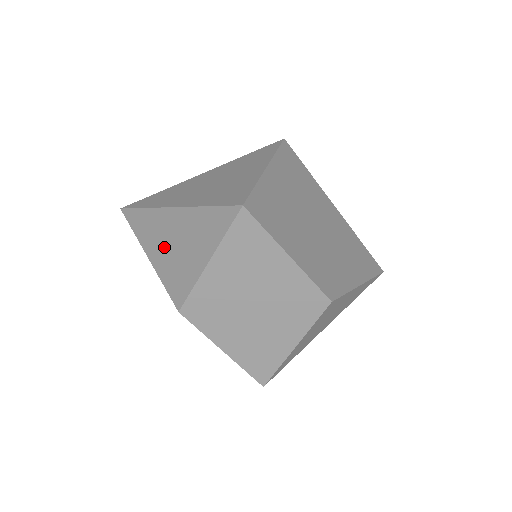
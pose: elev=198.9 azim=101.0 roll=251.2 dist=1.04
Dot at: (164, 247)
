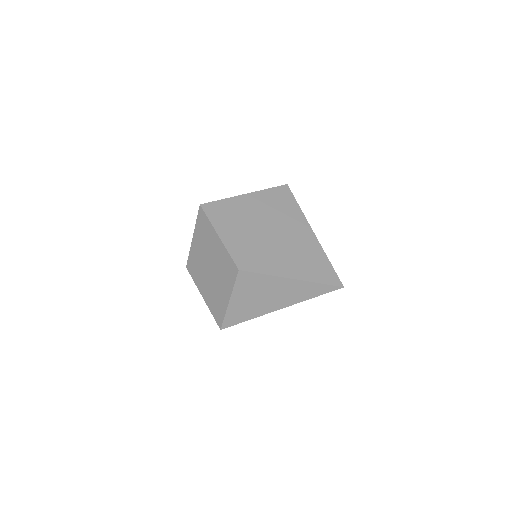
Dot at: occluded
